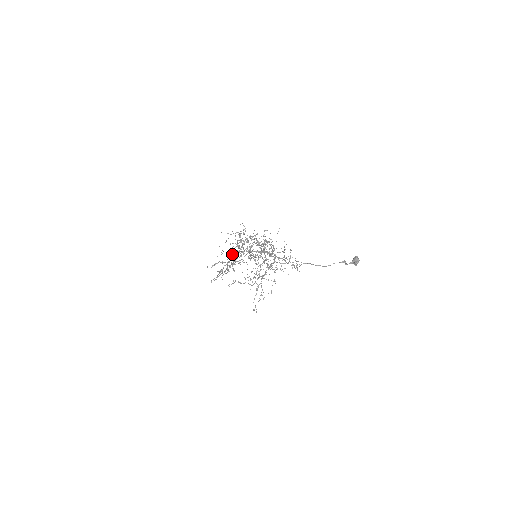
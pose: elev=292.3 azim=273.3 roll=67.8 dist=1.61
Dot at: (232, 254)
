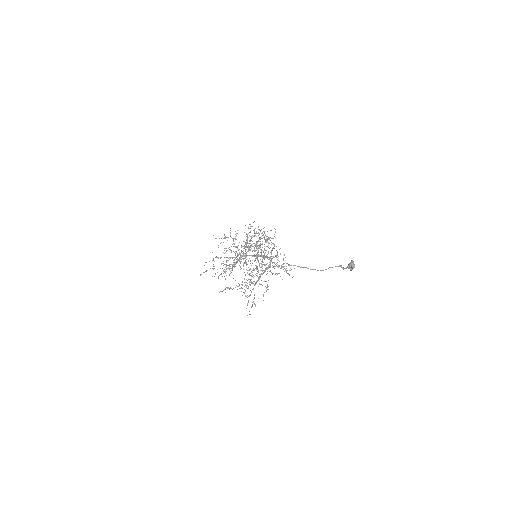
Dot at: (239, 249)
